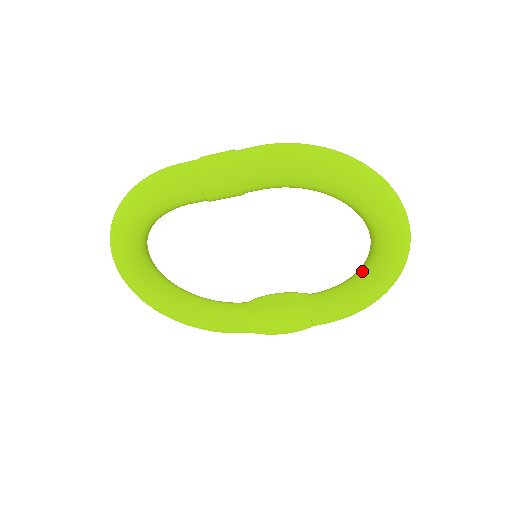
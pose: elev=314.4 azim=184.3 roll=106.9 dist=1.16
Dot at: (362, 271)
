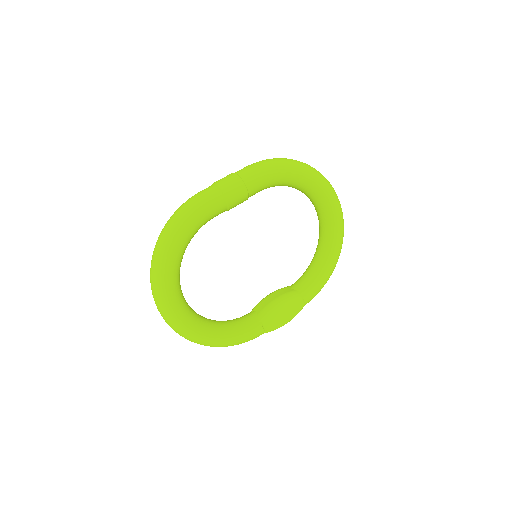
Dot at: (321, 246)
